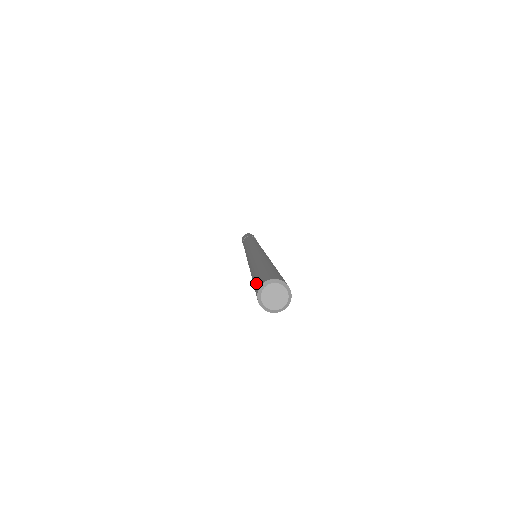
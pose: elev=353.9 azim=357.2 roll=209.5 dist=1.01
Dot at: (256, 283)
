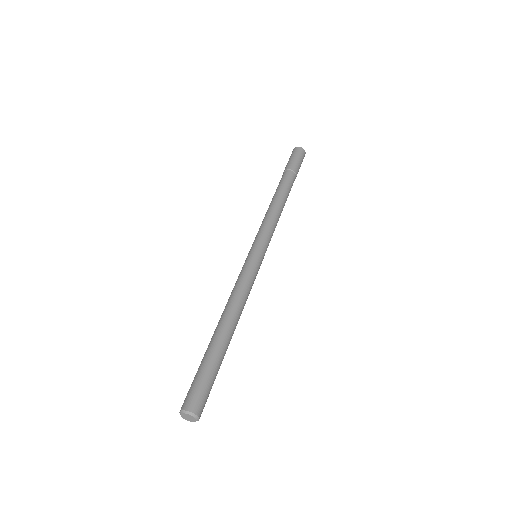
Dot at: occluded
